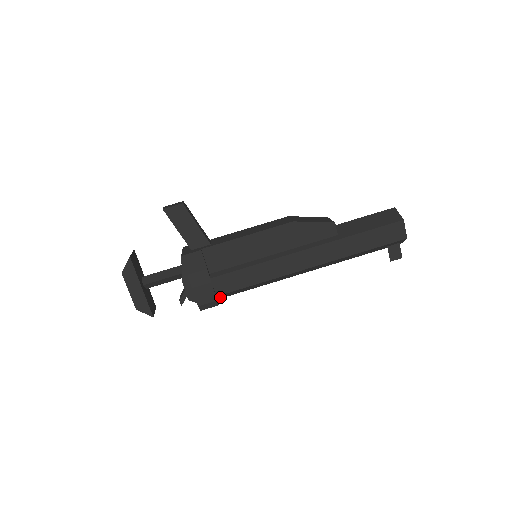
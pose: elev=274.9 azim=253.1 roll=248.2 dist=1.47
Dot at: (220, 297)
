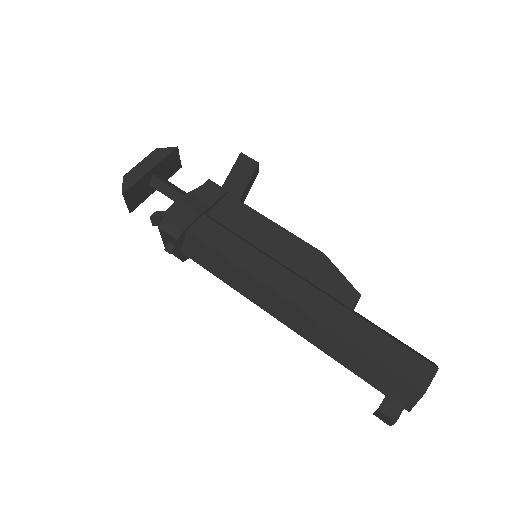
Dot at: (185, 246)
